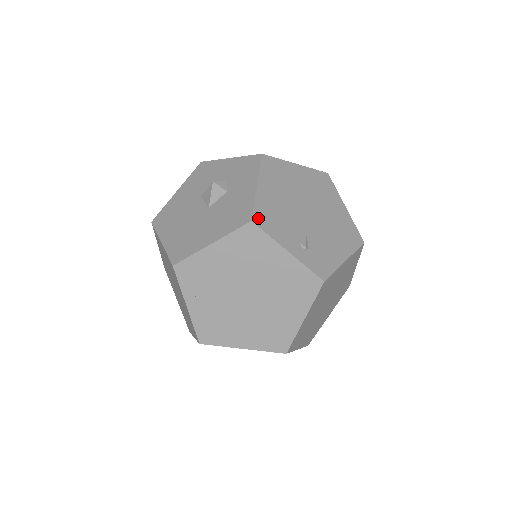
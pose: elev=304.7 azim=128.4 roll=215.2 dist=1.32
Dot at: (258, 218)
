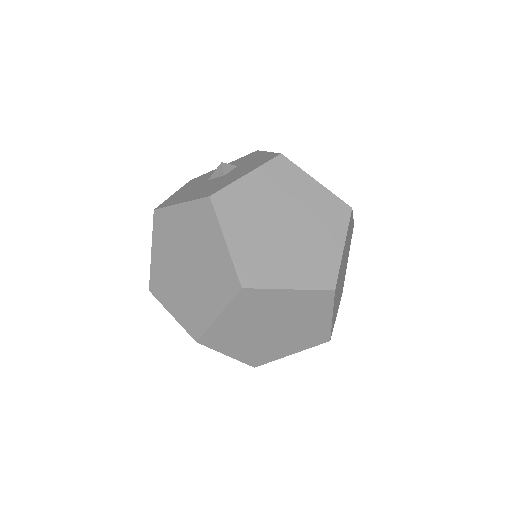
Dot at: occluded
